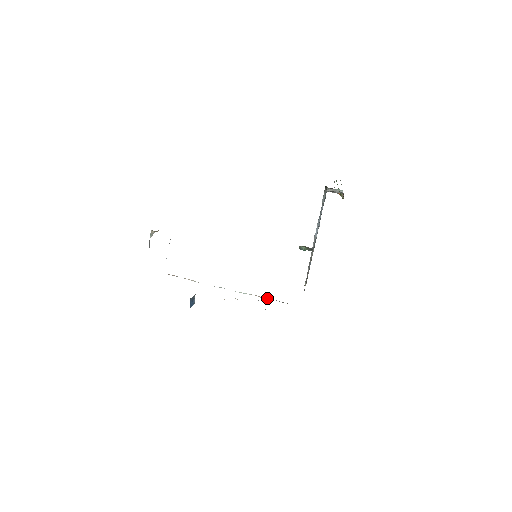
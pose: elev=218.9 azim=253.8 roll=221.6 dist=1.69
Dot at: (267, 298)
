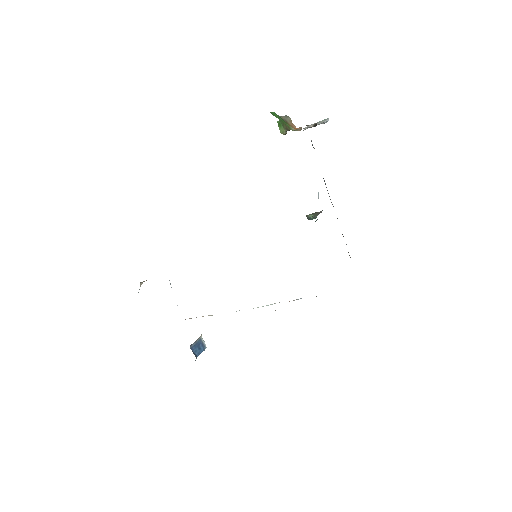
Dot at: occluded
